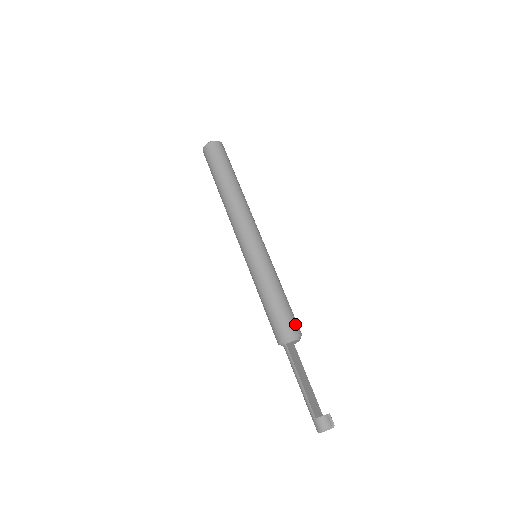
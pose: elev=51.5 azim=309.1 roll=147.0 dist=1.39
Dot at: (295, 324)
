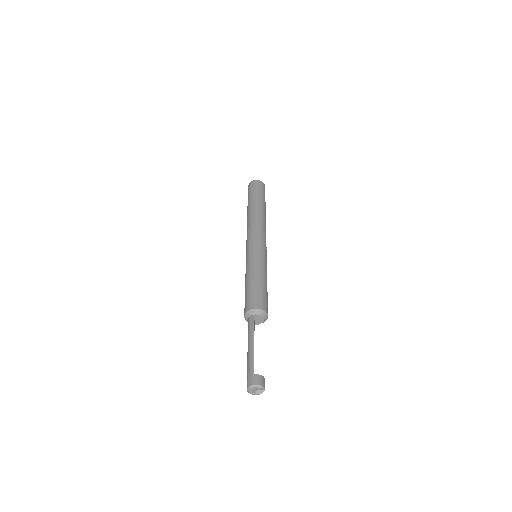
Dot at: occluded
